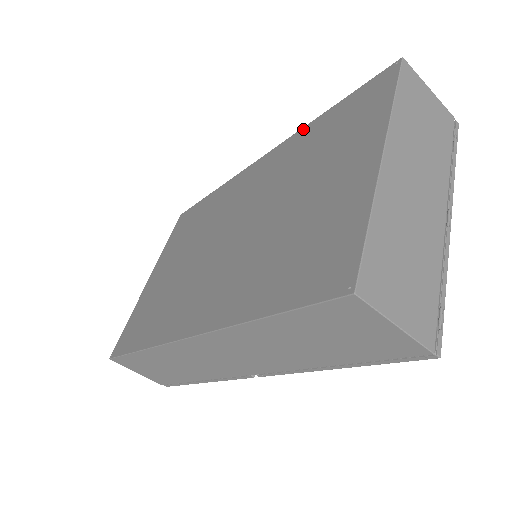
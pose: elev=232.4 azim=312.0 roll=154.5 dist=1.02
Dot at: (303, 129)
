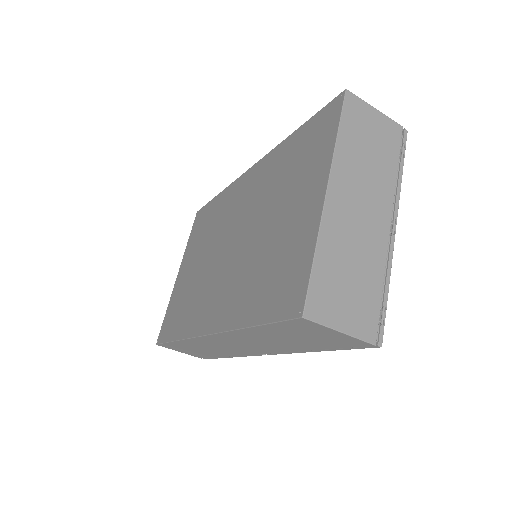
Dot at: (279, 145)
